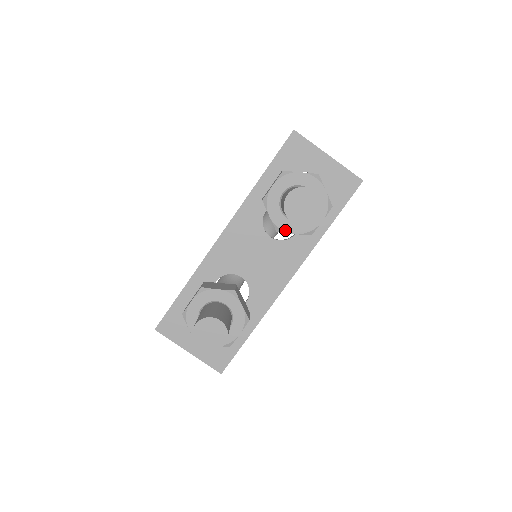
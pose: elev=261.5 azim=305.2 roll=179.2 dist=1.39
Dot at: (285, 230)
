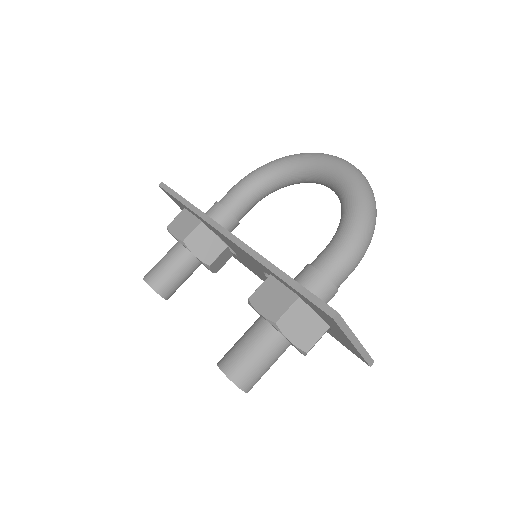
Dot at: occluded
